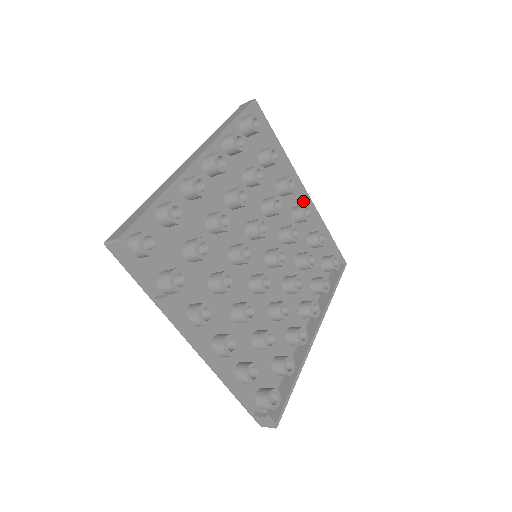
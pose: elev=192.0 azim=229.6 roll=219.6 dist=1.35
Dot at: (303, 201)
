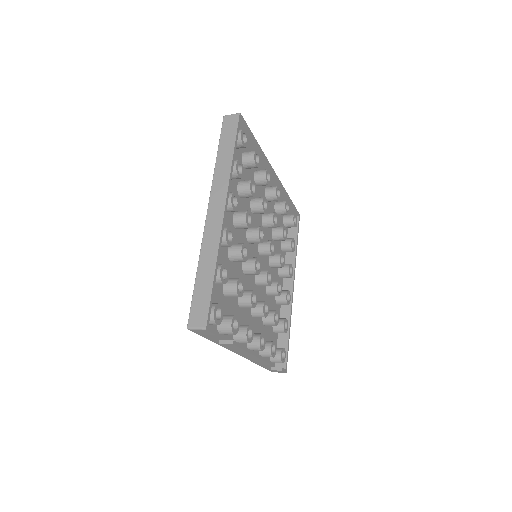
Dot at: (272, 181)
